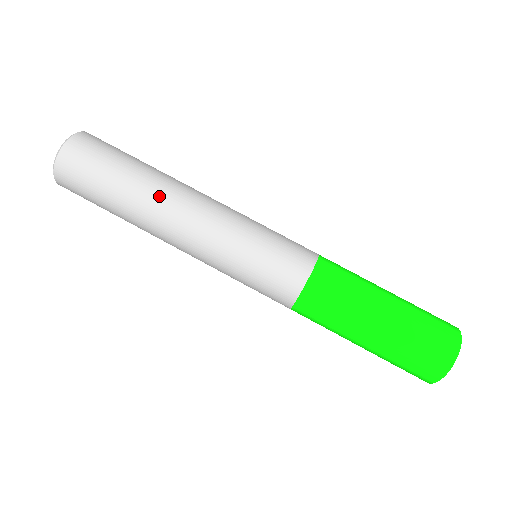
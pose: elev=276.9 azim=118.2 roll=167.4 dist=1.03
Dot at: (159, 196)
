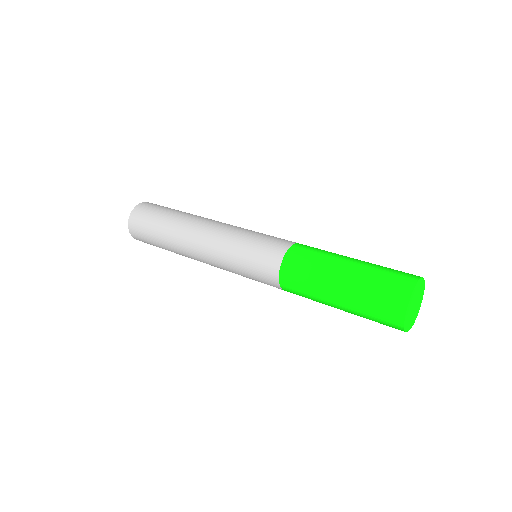
Dot at: occluded
